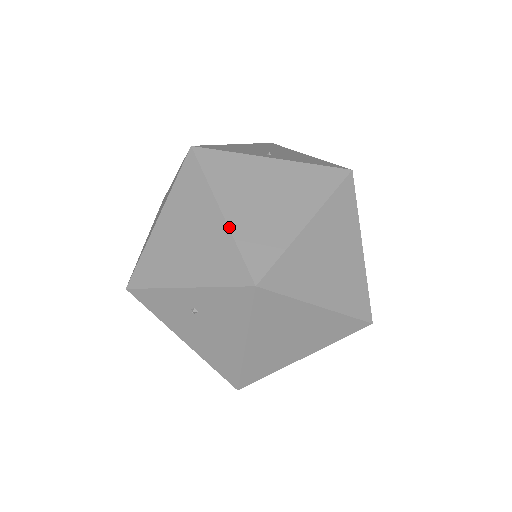
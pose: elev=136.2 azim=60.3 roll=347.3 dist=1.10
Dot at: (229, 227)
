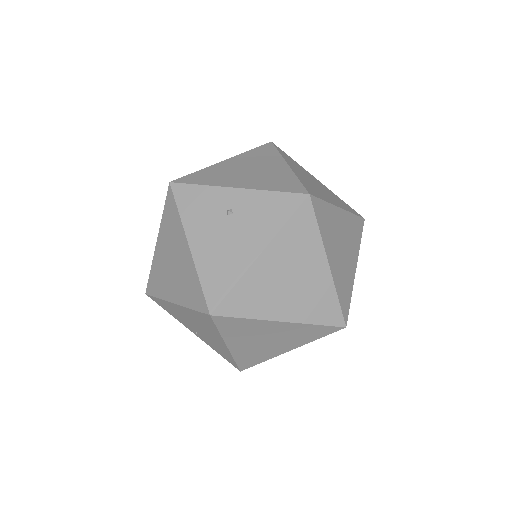
Dot at: (293, 171)
